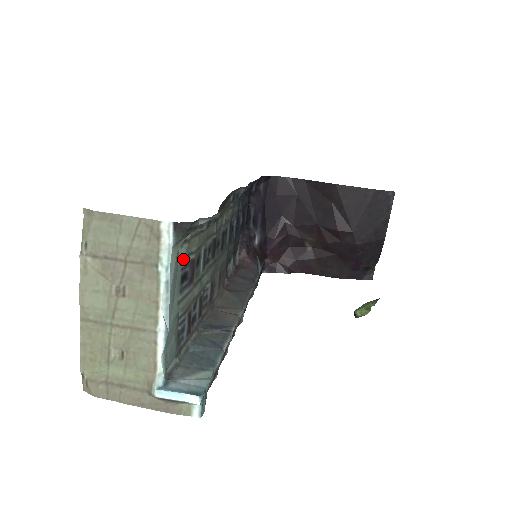
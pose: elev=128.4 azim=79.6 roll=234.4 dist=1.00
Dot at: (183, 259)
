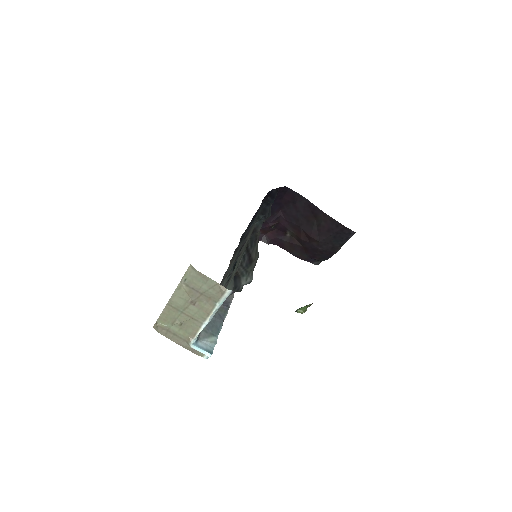
Dot at: occluded
